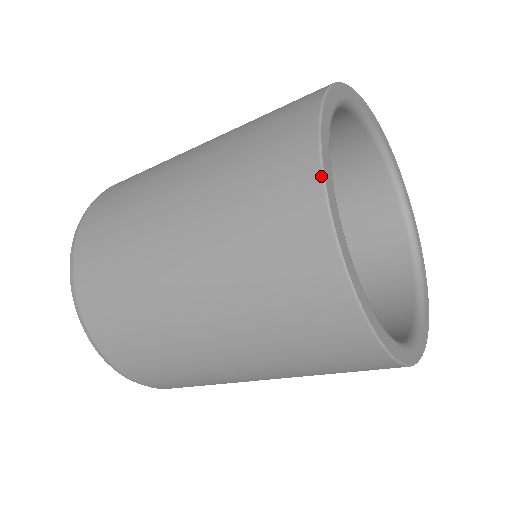
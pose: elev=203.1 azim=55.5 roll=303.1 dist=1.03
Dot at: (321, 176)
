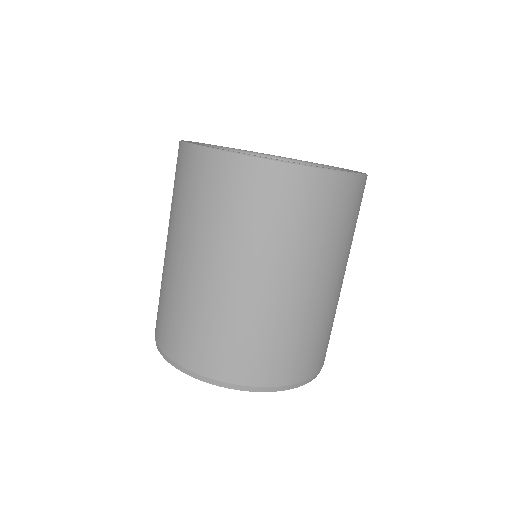
Dot at: occluded
